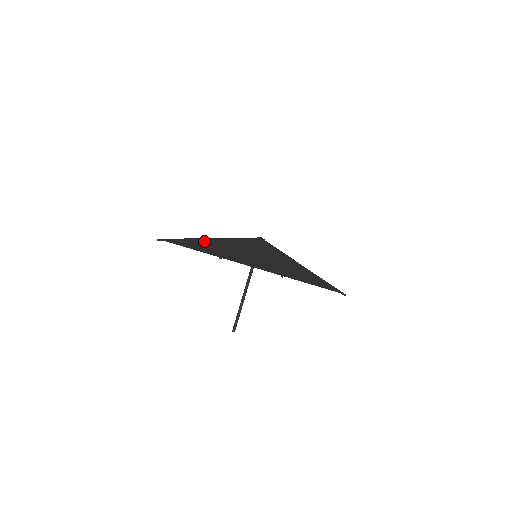
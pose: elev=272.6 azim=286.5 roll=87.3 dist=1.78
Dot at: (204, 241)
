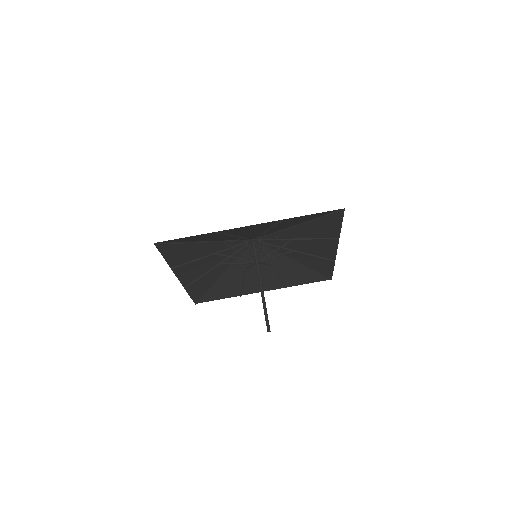
Dot at: (199, 240)
